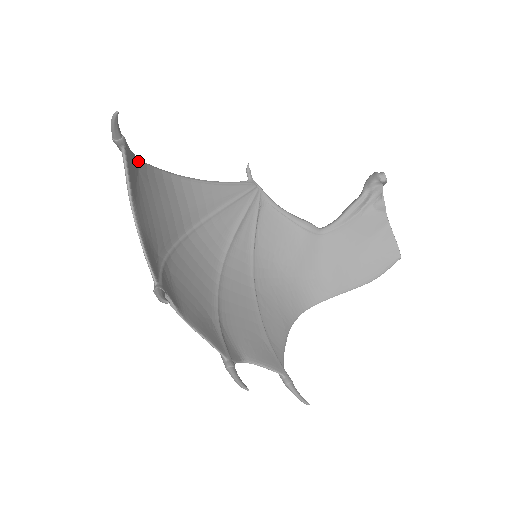
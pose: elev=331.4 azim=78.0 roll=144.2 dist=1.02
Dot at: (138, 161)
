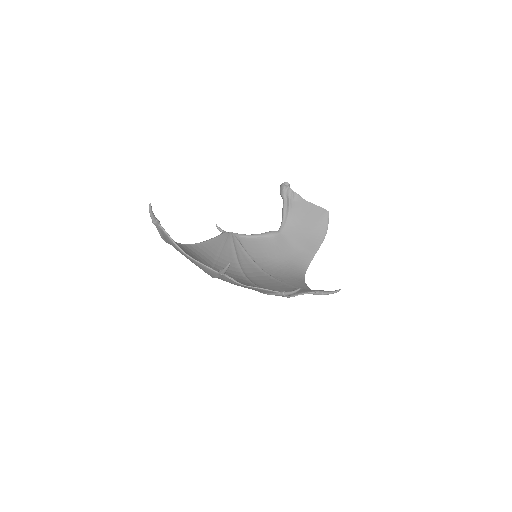
Dot at: occluded
